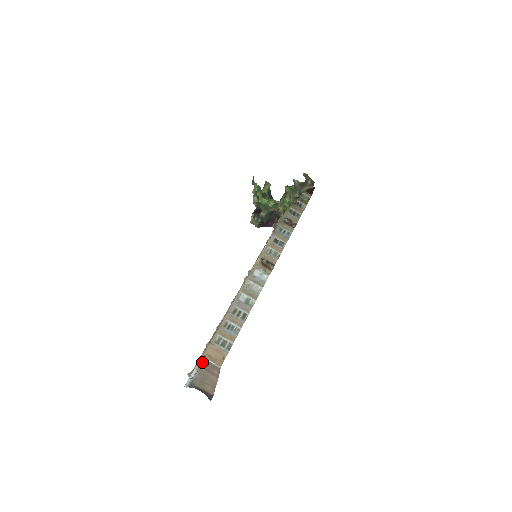
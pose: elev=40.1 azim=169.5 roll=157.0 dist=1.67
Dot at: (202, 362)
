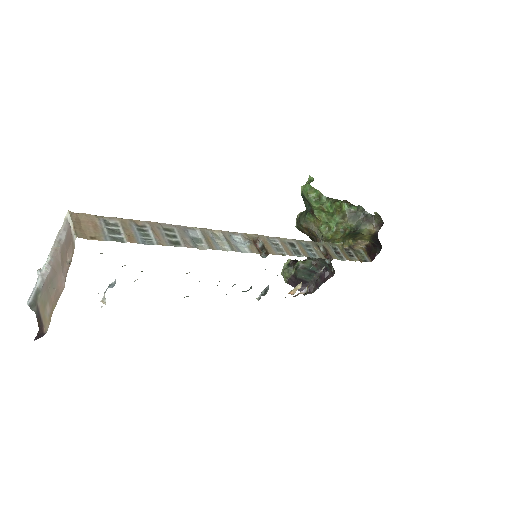
Dot at: (64, 232)
